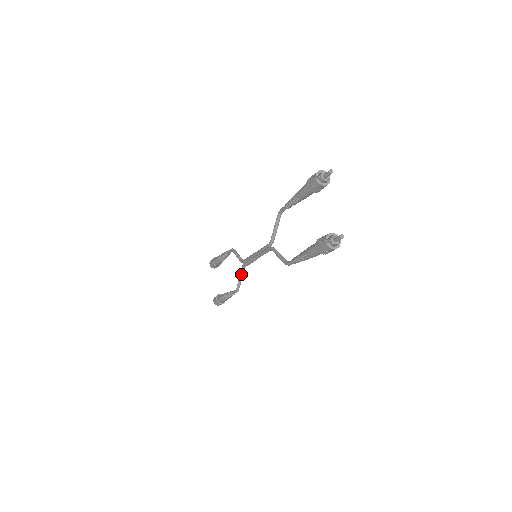
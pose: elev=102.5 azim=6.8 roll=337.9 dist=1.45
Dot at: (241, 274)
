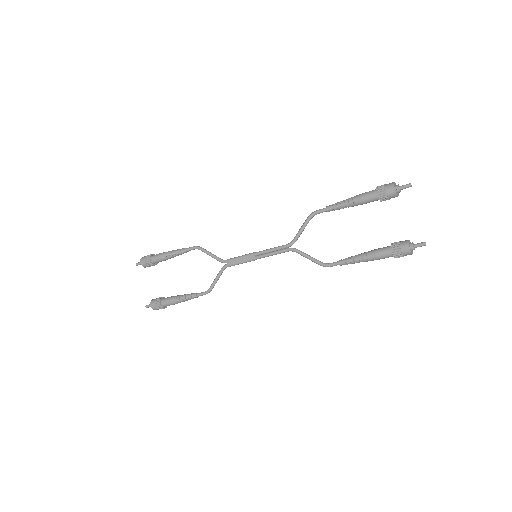
Dot at: (220, 275)
